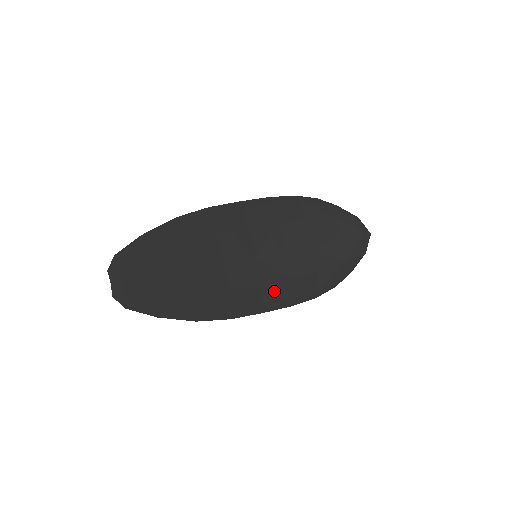
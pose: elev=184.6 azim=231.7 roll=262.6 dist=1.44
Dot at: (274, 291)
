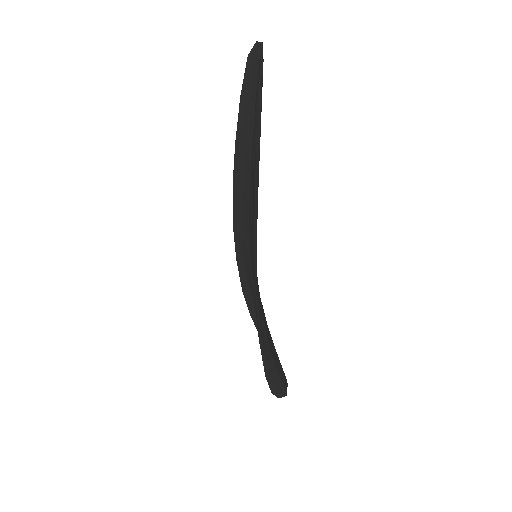
Dot at: (259, 302)
